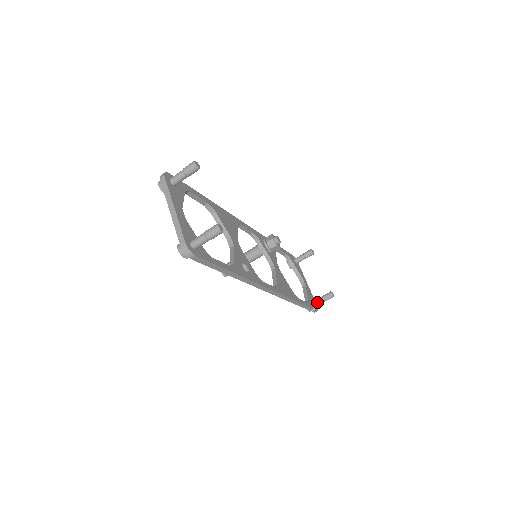
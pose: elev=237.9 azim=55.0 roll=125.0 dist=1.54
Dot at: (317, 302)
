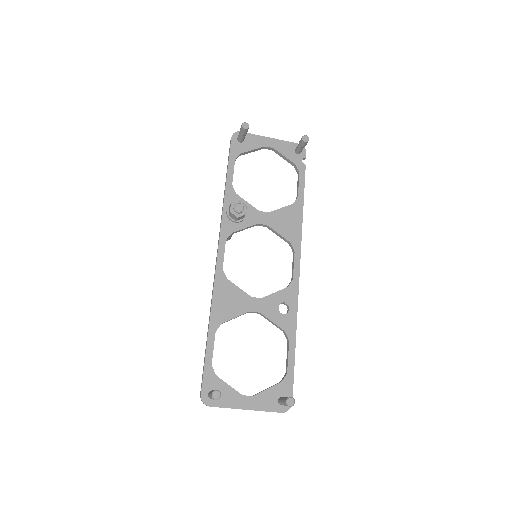
Dot at: (300, 152)
